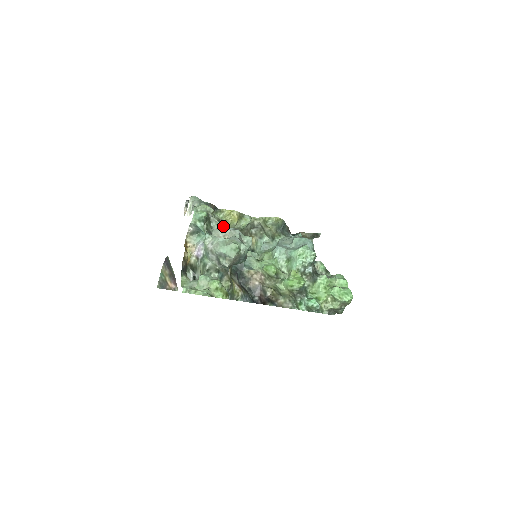
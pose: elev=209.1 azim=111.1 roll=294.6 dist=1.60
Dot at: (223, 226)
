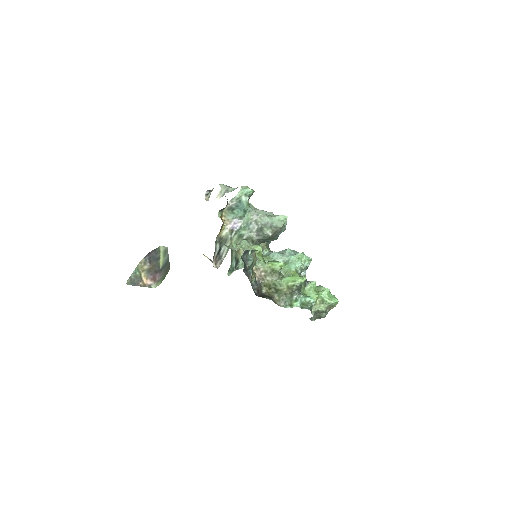
Dot at: occluded
